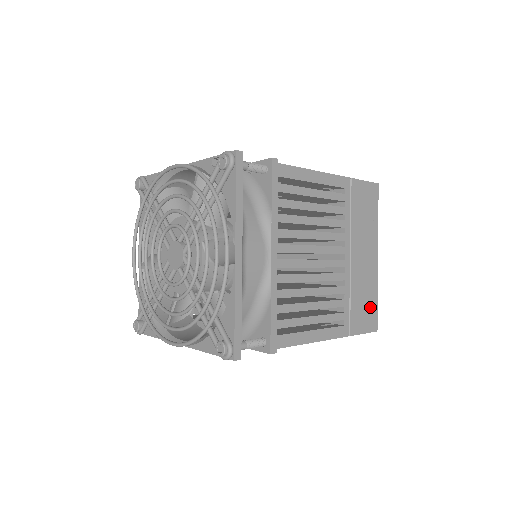
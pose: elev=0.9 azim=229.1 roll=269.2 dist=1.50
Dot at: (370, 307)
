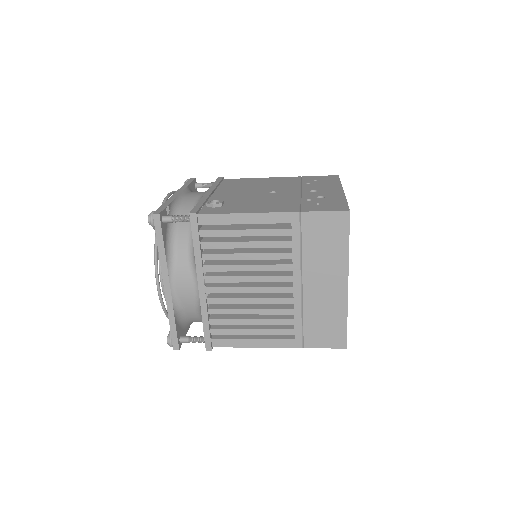
Dot at: (335, 327)
